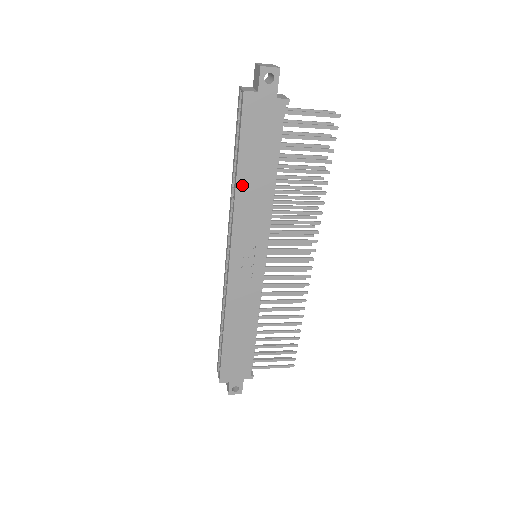
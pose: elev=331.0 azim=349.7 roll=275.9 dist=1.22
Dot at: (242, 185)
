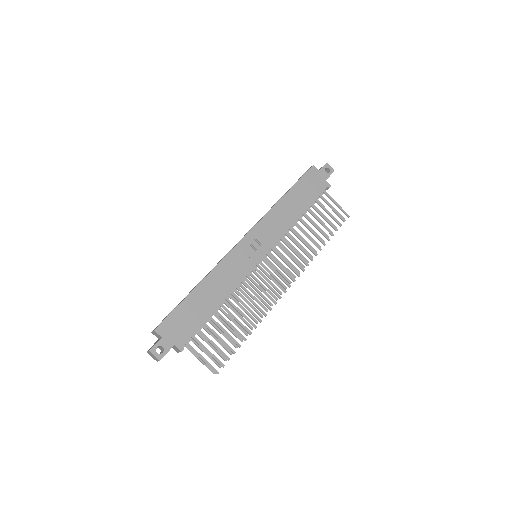
Dot at: (283, 202)
